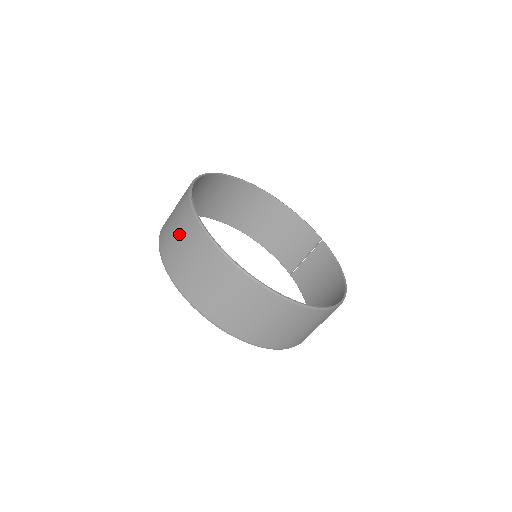
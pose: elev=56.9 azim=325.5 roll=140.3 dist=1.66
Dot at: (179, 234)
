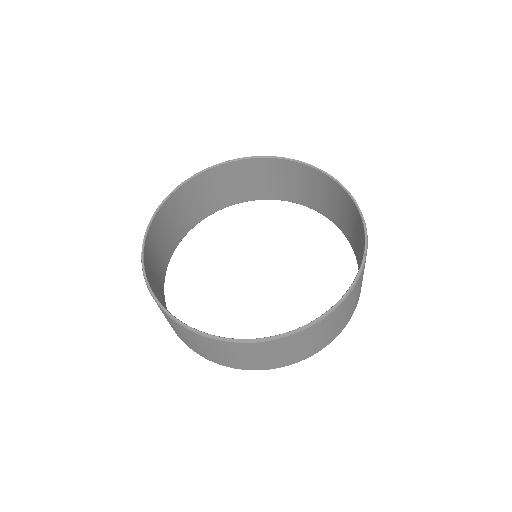
Dot at: (170, 220)
